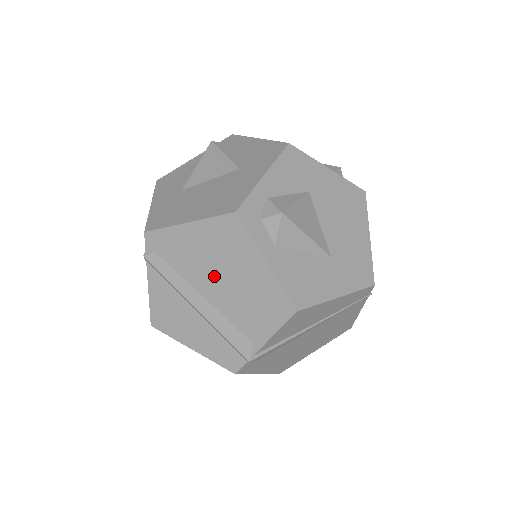
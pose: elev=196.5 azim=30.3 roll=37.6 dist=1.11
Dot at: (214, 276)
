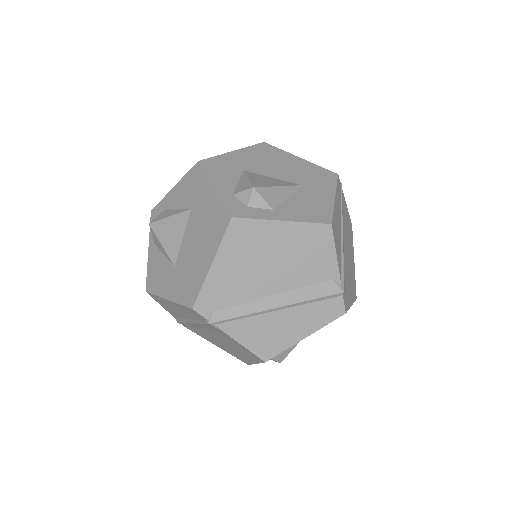
Dot at: (265, 273)
